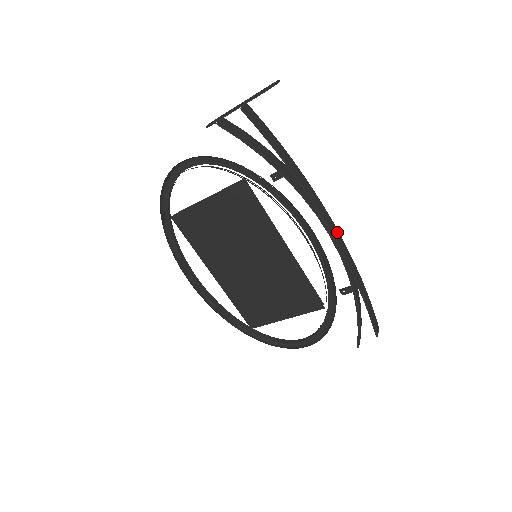
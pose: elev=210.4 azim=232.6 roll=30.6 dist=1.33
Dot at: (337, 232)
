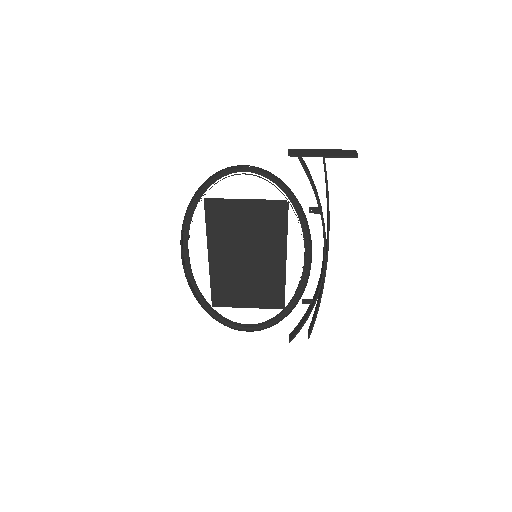
Dot at: occluded
